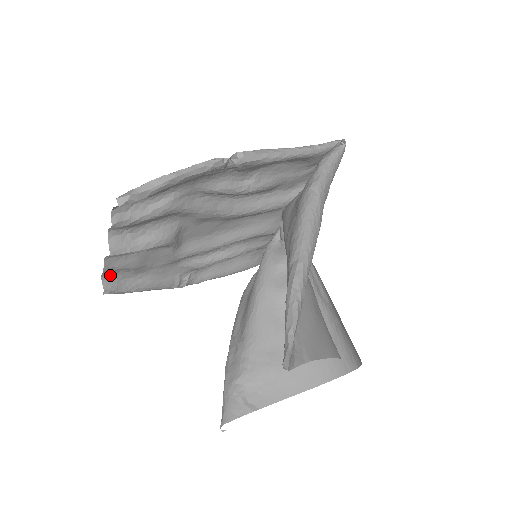
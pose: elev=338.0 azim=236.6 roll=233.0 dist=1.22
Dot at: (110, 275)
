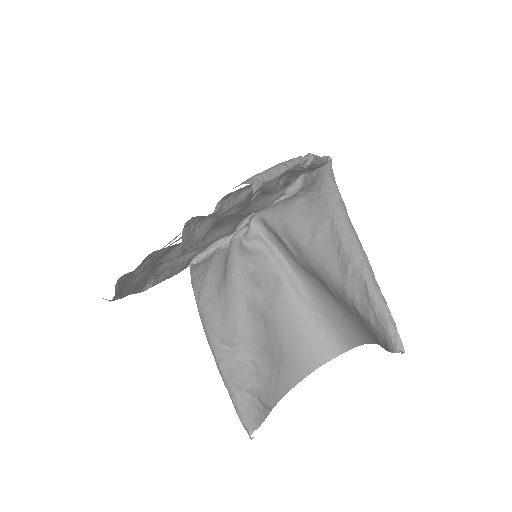
Dot at: (124, 276)
